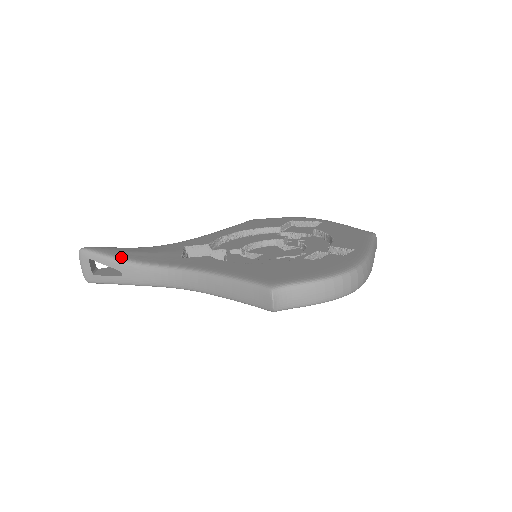
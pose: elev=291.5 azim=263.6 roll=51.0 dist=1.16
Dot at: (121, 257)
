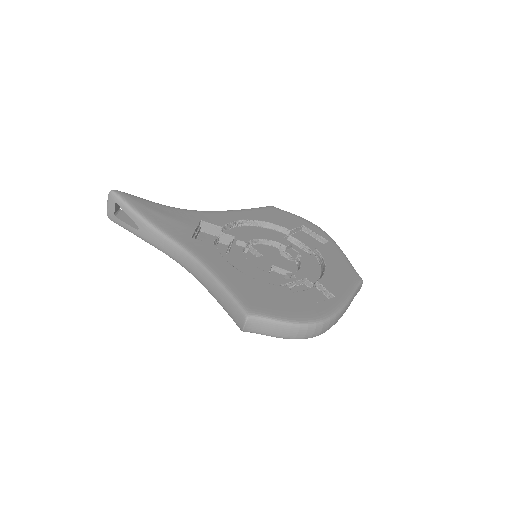
Dot at: (143, 214)
